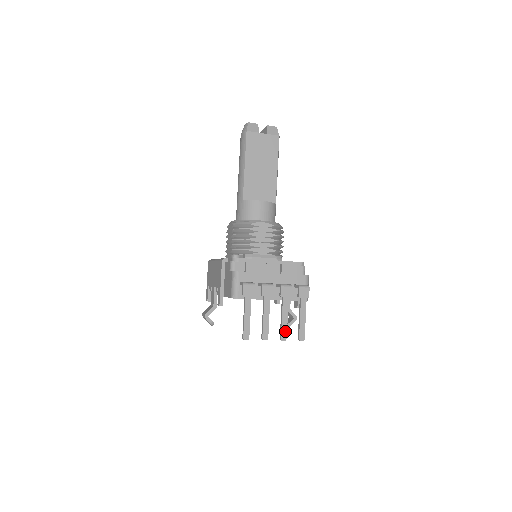
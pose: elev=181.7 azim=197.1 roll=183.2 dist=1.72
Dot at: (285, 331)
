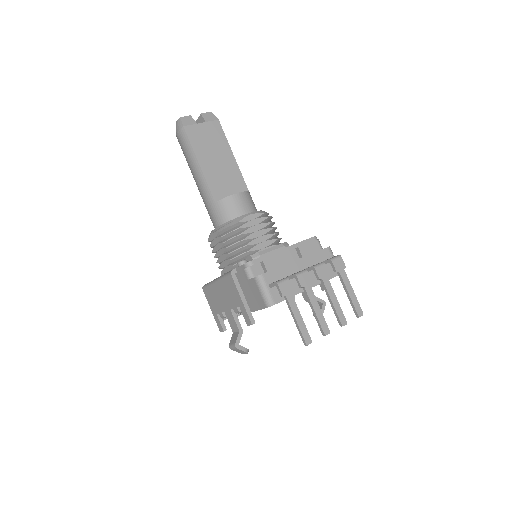
Dot at: (341, 314)
